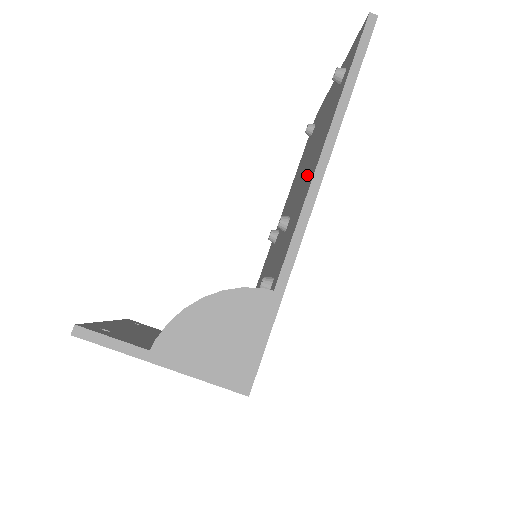
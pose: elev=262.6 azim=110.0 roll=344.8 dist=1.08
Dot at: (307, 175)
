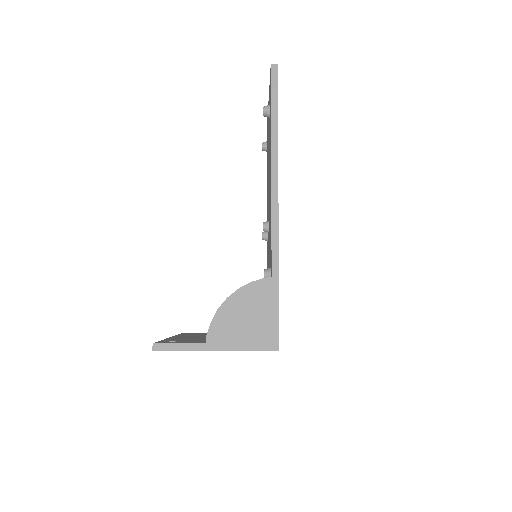
Dot at: occluded
